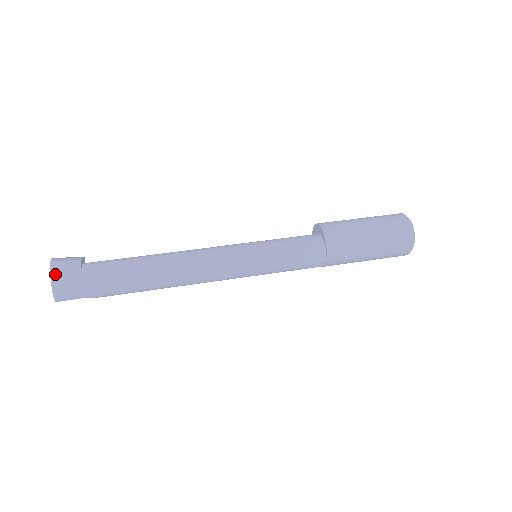
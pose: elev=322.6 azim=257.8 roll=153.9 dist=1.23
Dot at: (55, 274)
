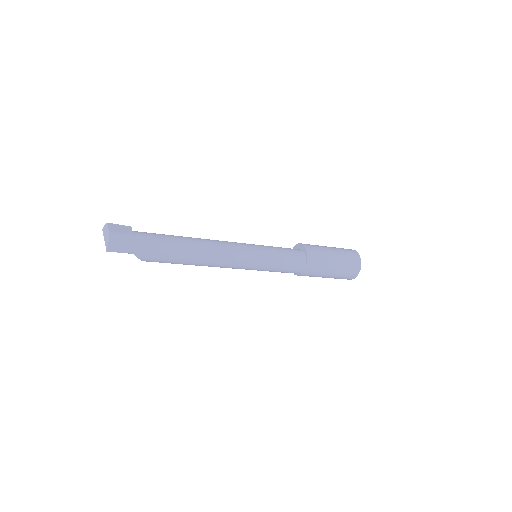
Dot at: (112, 229)
